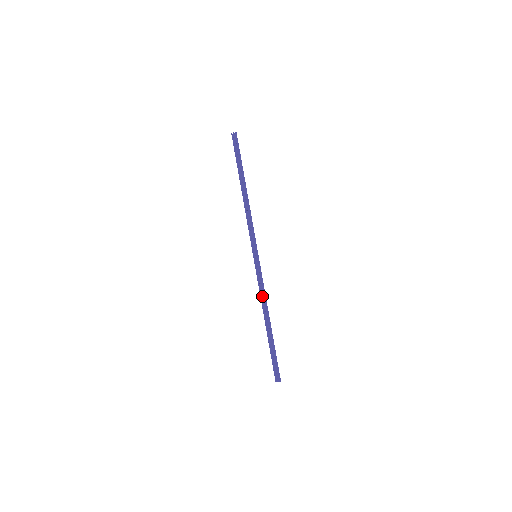
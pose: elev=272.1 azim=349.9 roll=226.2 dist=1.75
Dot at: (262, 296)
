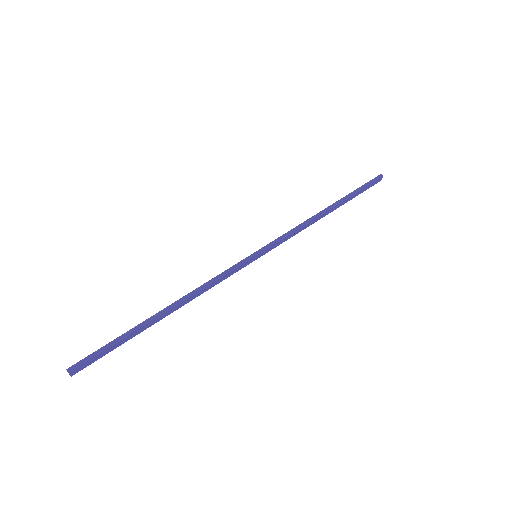
Dot at: (203, 286)
